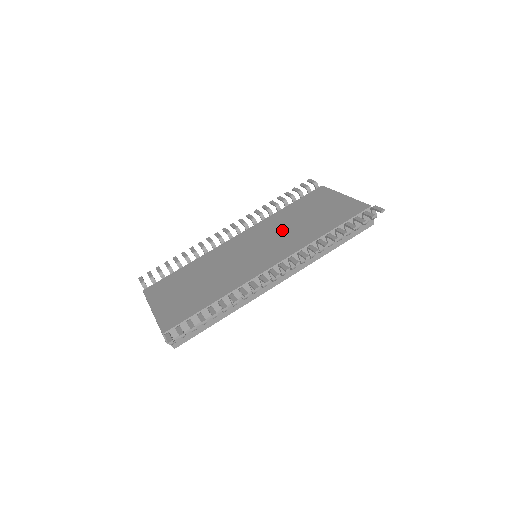
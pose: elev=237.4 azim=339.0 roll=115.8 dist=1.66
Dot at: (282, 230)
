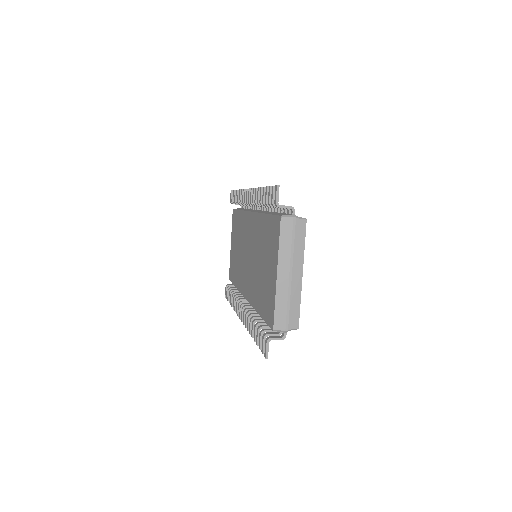
Dot at: (255, 257)
